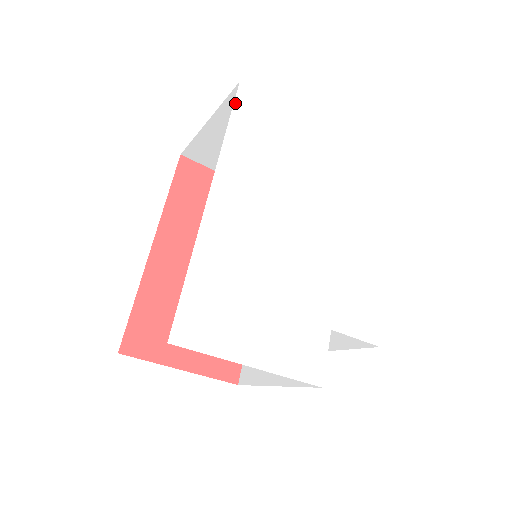
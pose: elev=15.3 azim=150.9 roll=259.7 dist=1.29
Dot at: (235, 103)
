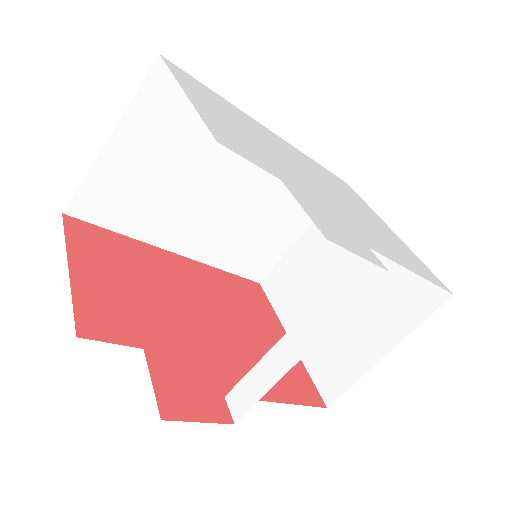
Dot at: (335, 175)
